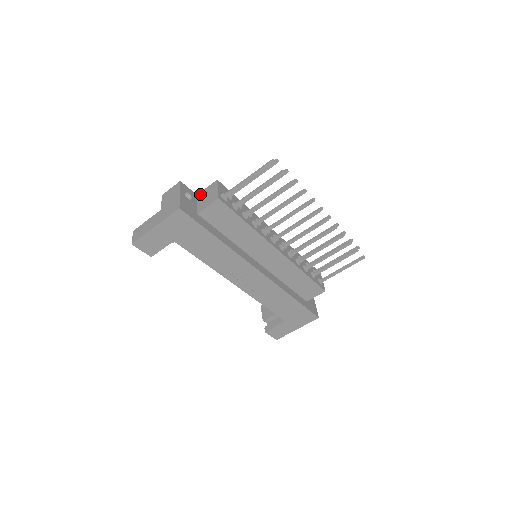
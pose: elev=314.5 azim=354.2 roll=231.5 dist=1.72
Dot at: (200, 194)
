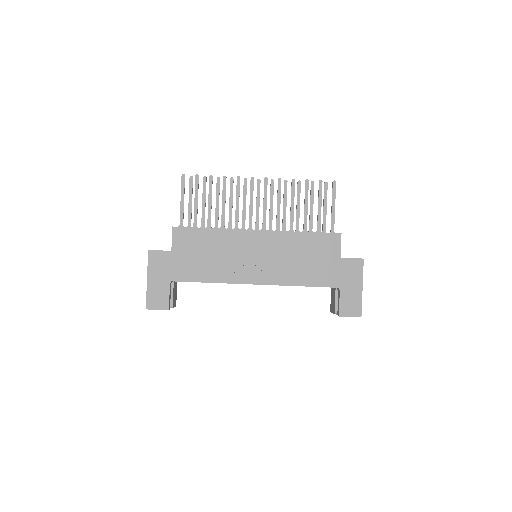
Dot at: occluded
